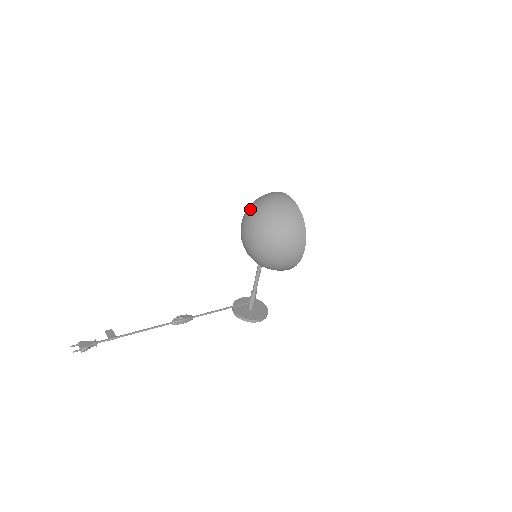
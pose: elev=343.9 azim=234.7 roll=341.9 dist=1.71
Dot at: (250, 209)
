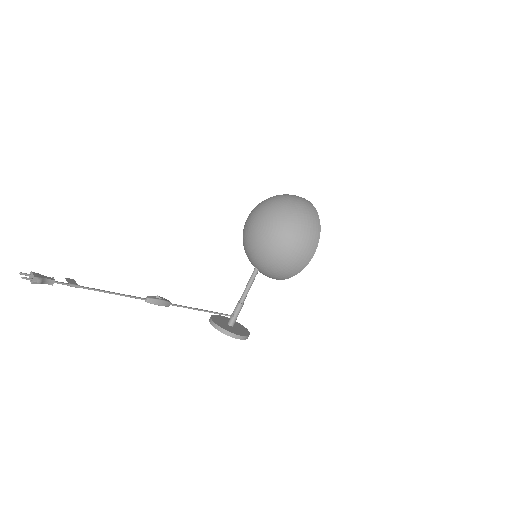
Dot at: (262, 202)
